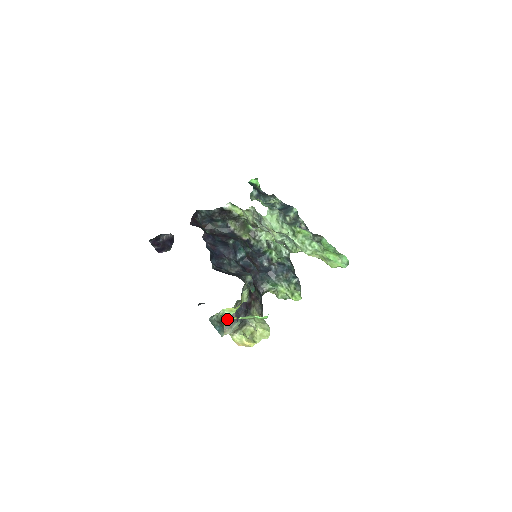
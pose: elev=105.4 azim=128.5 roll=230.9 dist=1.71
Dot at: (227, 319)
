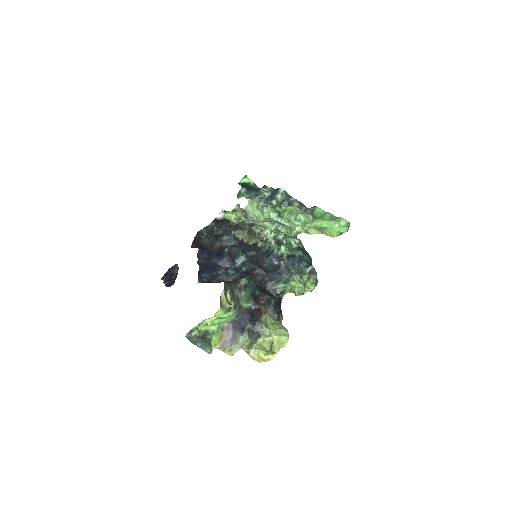
Dot at: (214, 332)
